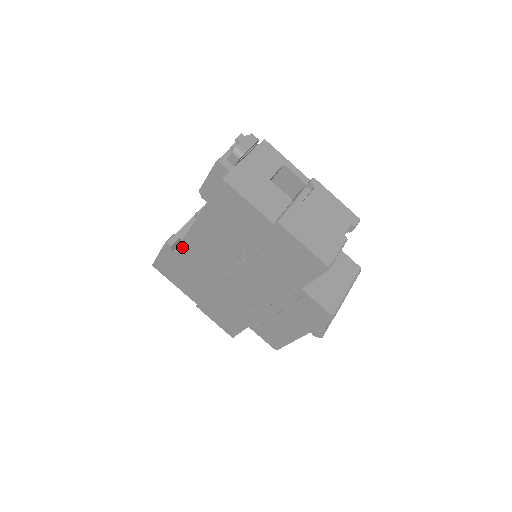
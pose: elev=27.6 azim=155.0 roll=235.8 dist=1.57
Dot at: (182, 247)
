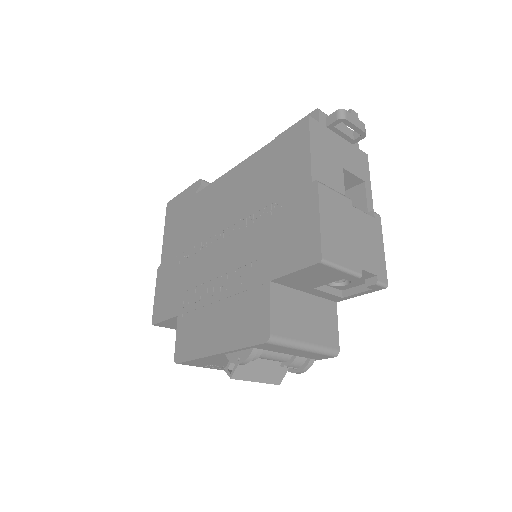
Dot at: (209, 188)
